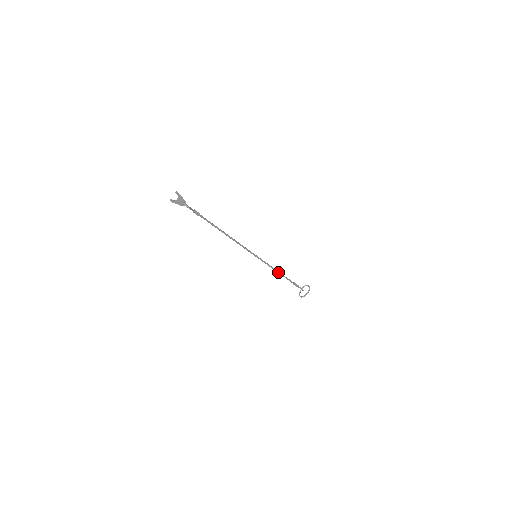
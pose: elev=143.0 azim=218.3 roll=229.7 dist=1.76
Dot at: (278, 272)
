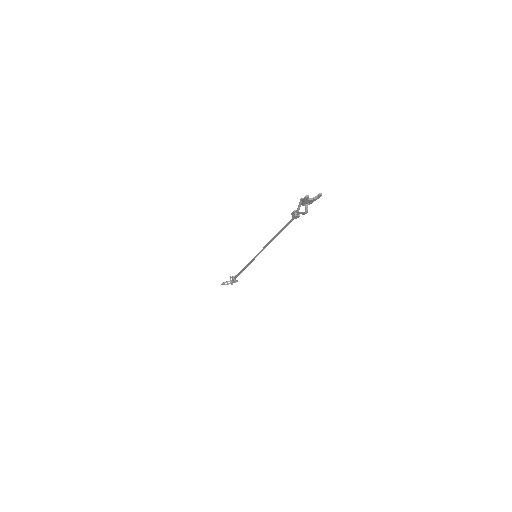
Dot at: (244, 269)
